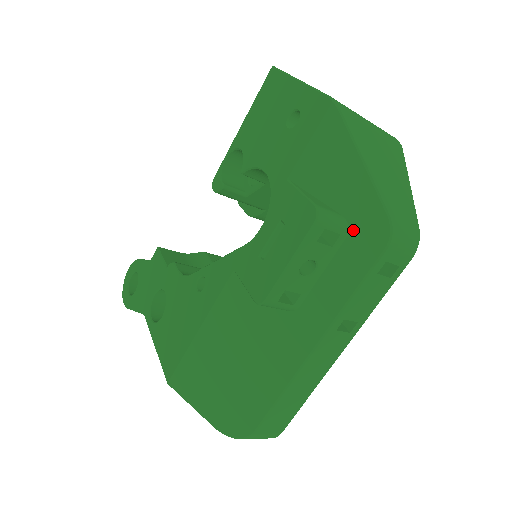
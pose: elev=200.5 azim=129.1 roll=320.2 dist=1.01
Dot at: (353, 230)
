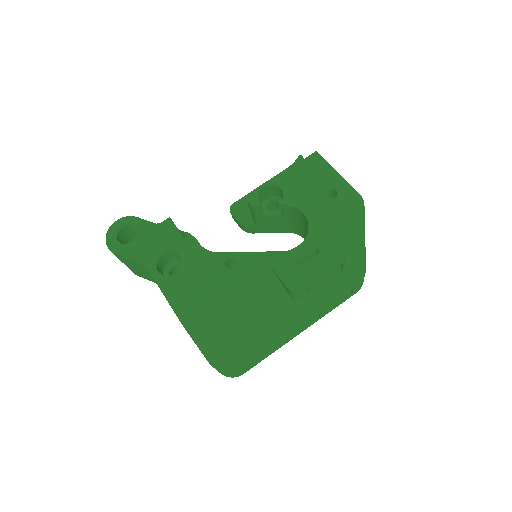
Dot at: (347, 268)
